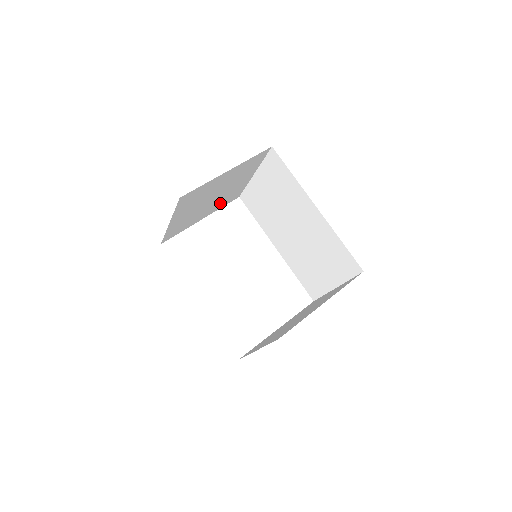
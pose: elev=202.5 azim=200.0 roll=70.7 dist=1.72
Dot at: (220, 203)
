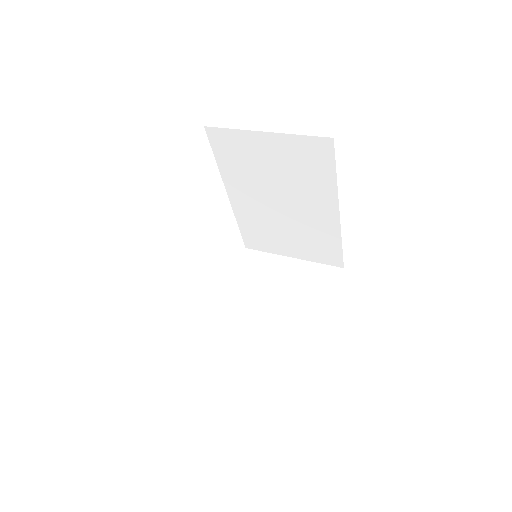
Dot at: occluded
